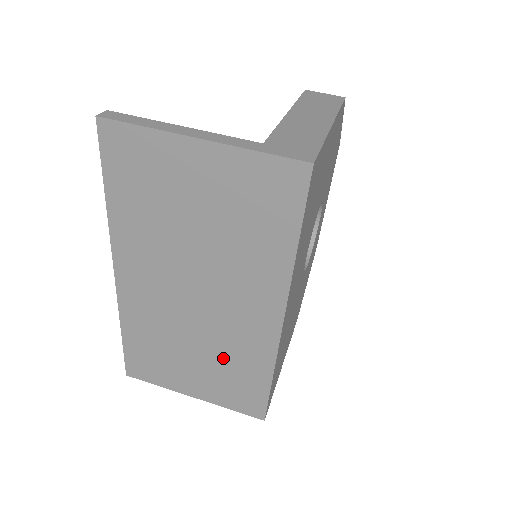
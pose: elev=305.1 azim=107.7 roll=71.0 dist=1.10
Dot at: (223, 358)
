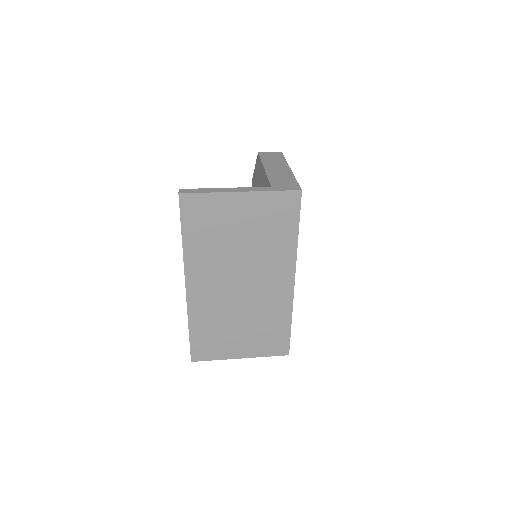
Dot at: (260, 320)
